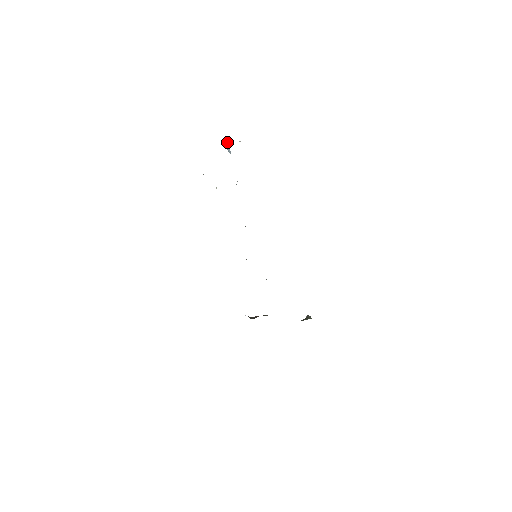
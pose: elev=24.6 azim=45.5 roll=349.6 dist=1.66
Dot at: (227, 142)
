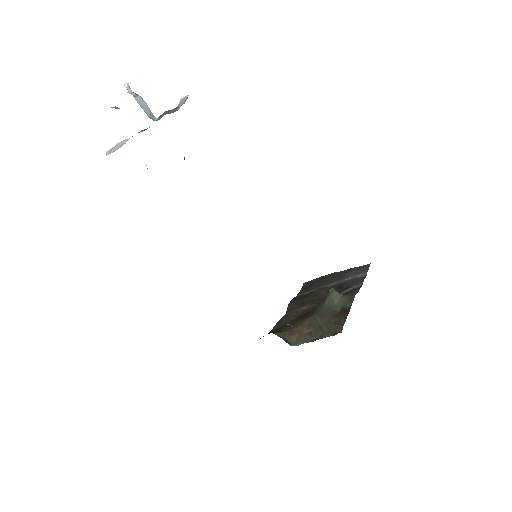
Dot at: (137, 96)
